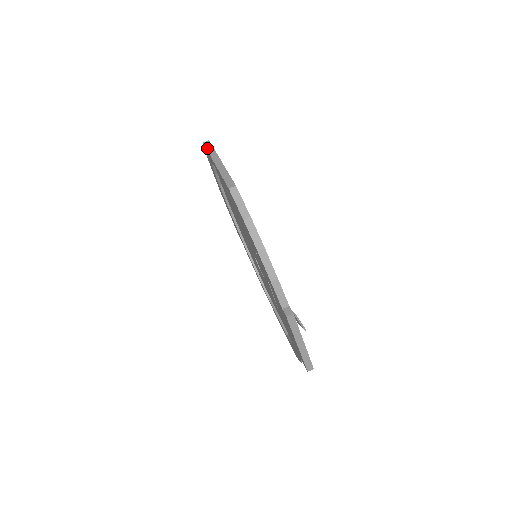
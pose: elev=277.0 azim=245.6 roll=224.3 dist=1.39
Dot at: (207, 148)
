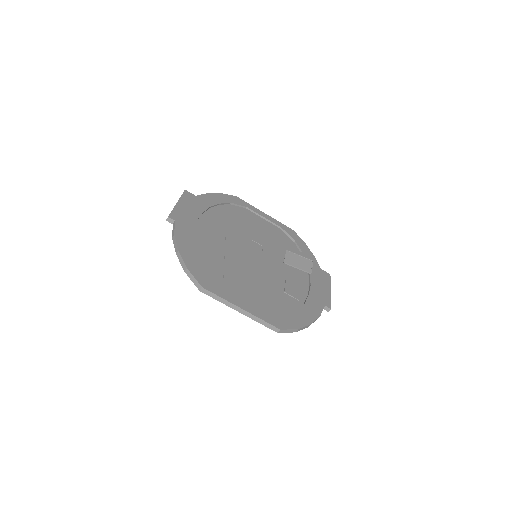
Dot at: occluded
